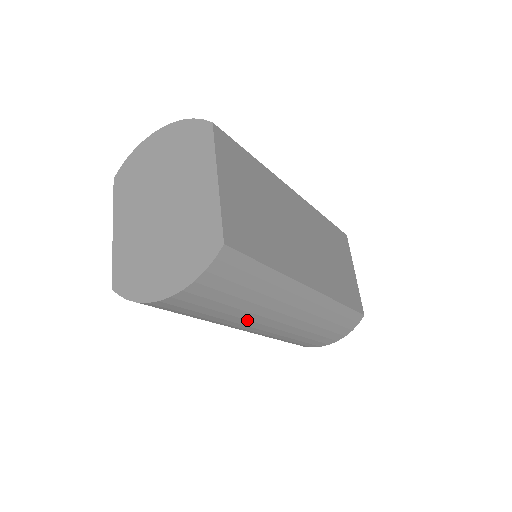
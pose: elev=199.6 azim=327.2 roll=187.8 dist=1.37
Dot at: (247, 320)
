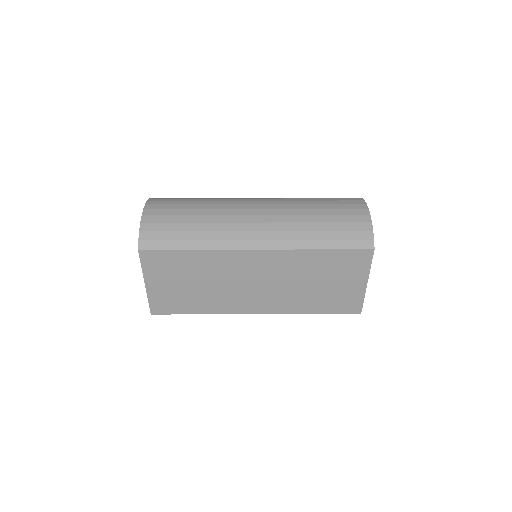
Dot at: occluded
